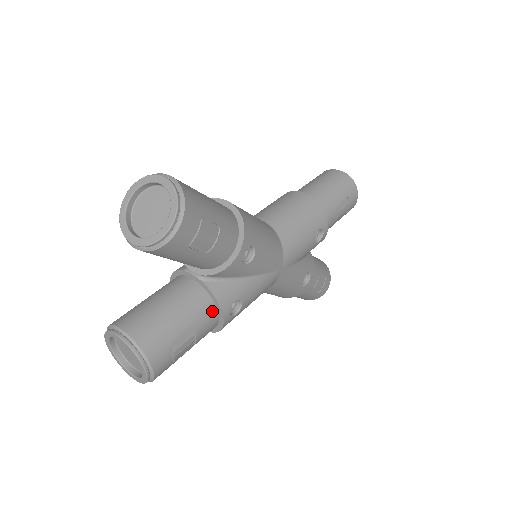
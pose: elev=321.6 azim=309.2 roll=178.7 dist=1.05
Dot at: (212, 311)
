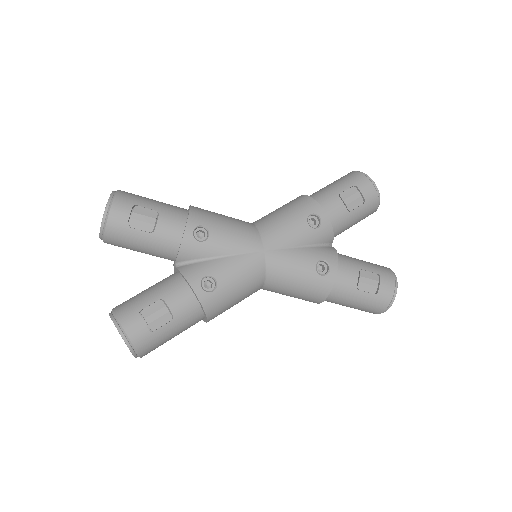
Dot at: (183, 287)
